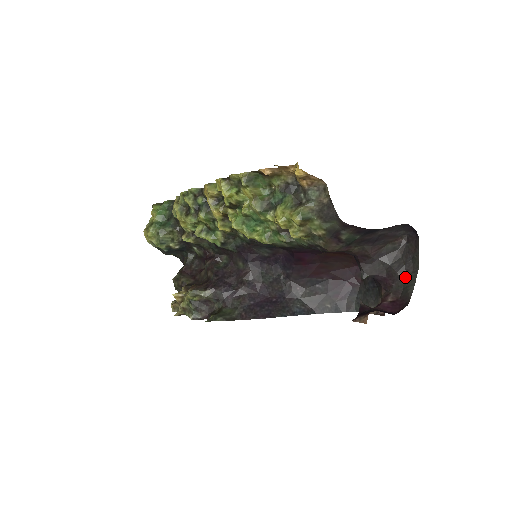
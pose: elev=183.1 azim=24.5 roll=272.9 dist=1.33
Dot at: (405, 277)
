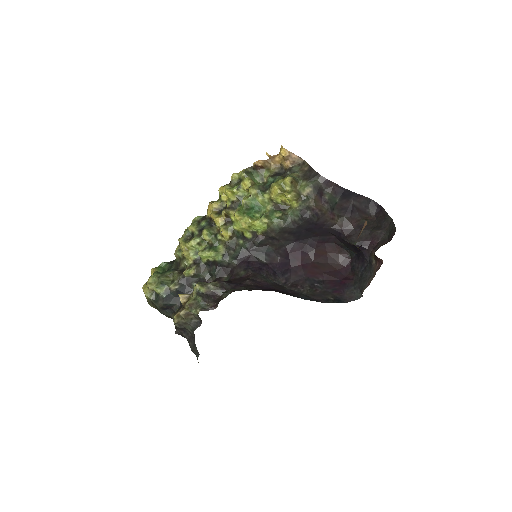
Dot at: (385, 231)
